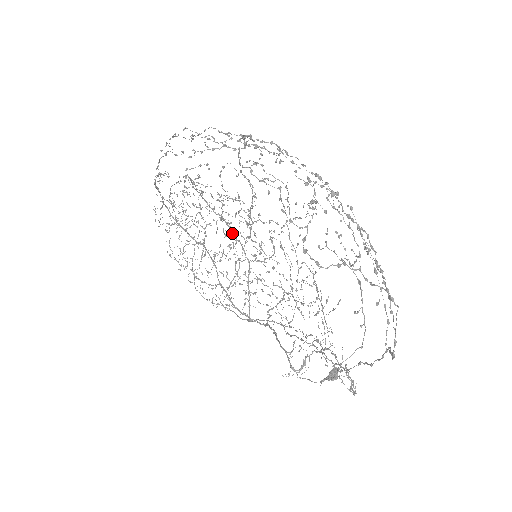
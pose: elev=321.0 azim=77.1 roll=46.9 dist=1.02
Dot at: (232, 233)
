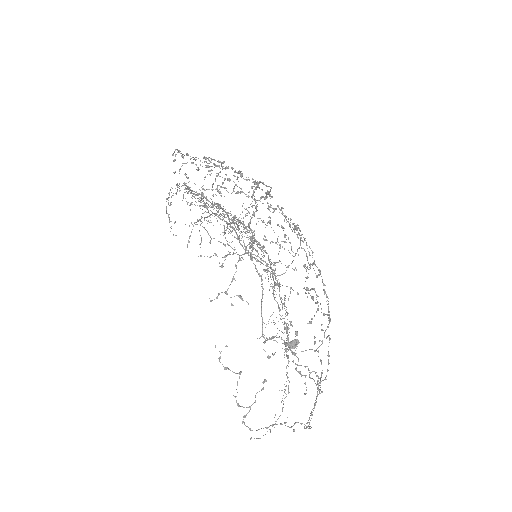
Dot at: (241, 223)
